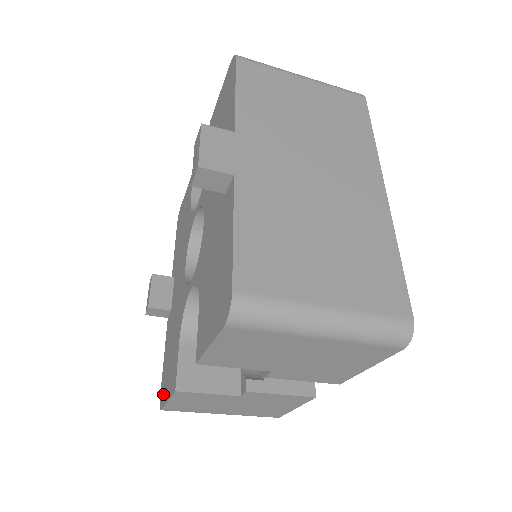
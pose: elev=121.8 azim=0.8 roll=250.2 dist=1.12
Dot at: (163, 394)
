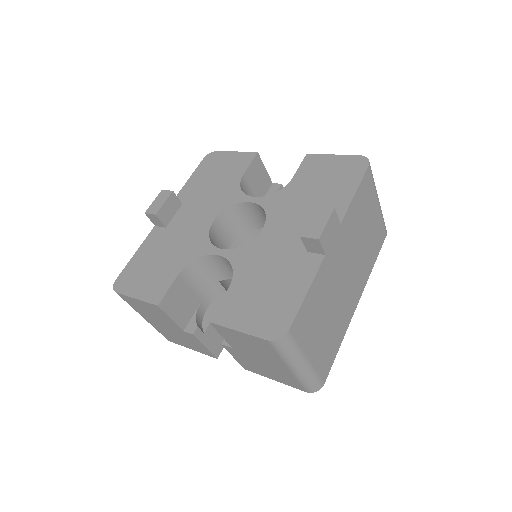
Dot at: (126, 284)
